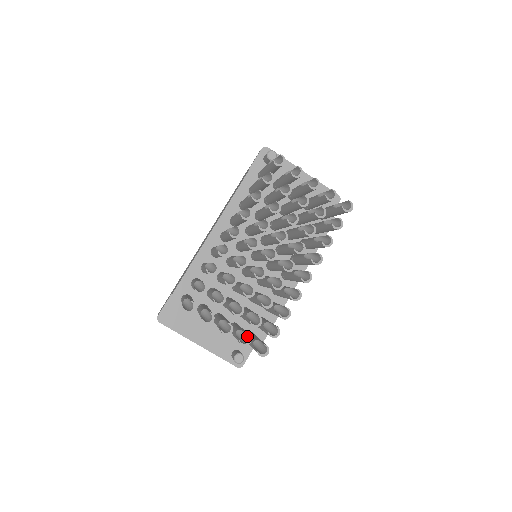
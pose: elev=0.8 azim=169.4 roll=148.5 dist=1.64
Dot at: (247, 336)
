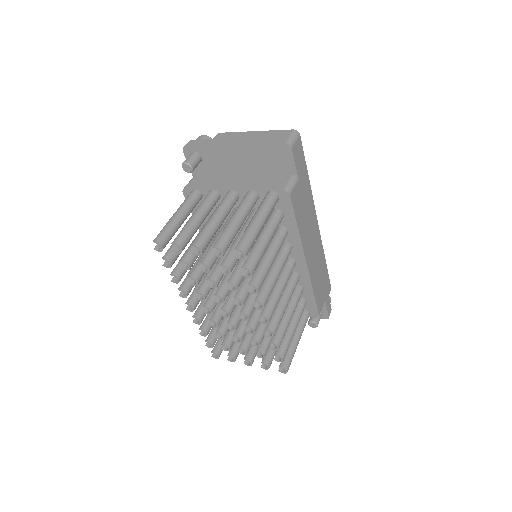
Dot at: (266, 360)
